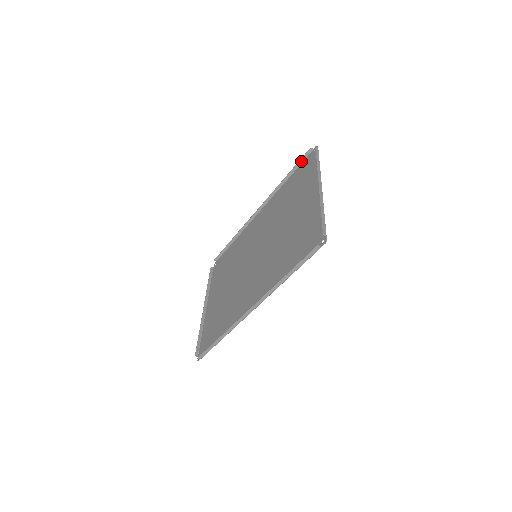
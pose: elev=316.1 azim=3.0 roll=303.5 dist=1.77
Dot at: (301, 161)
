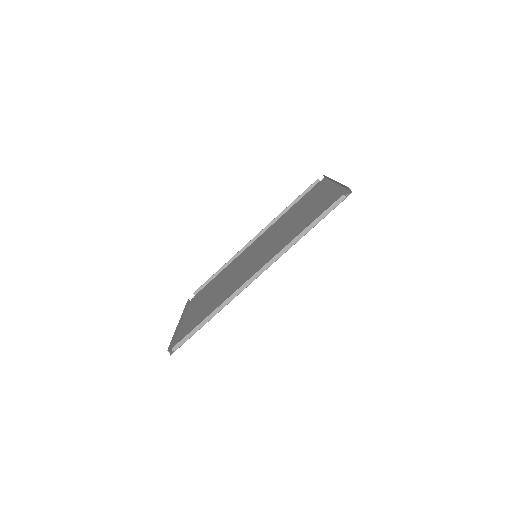
Dot at: (307, 191)
